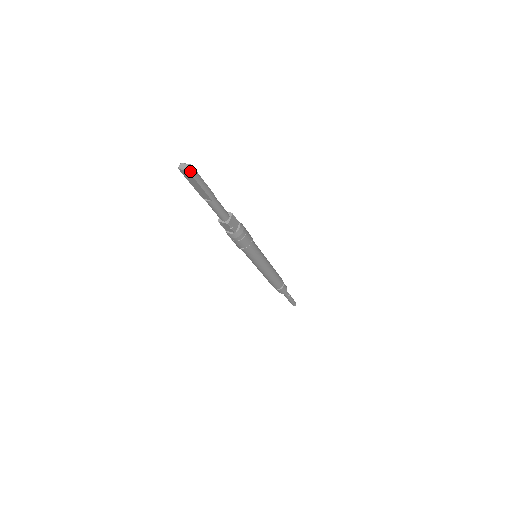
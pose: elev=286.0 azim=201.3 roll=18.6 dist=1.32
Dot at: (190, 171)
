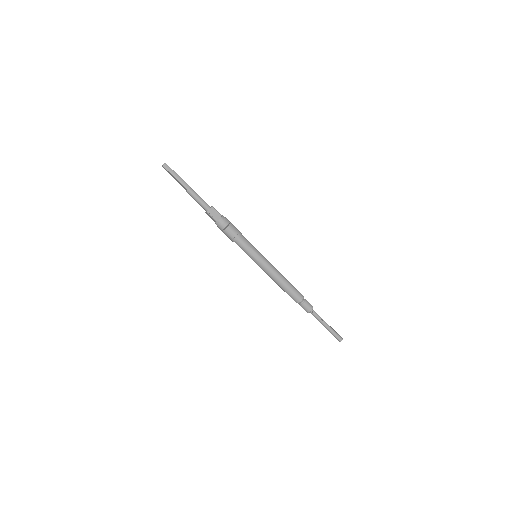
Dot at: (164, 166)
